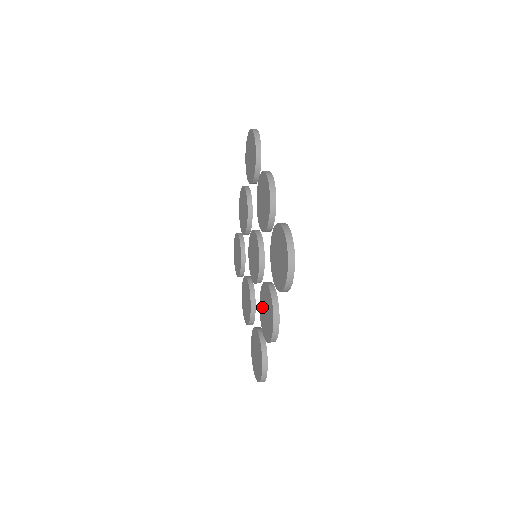
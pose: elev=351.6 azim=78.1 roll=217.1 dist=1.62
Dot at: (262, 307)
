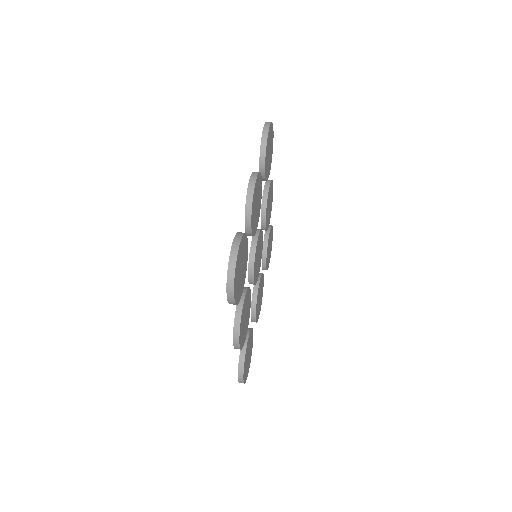
Dot at: occluded
